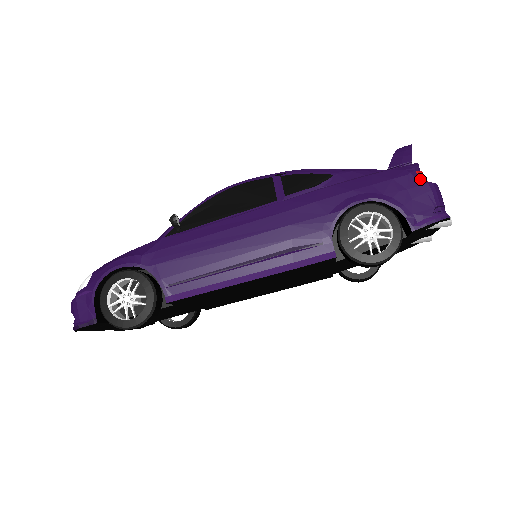
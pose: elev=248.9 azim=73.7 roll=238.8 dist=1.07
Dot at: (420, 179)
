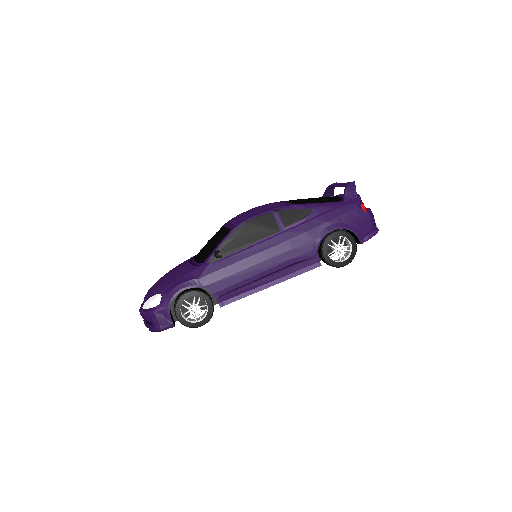
Dot at: (363, 210)
